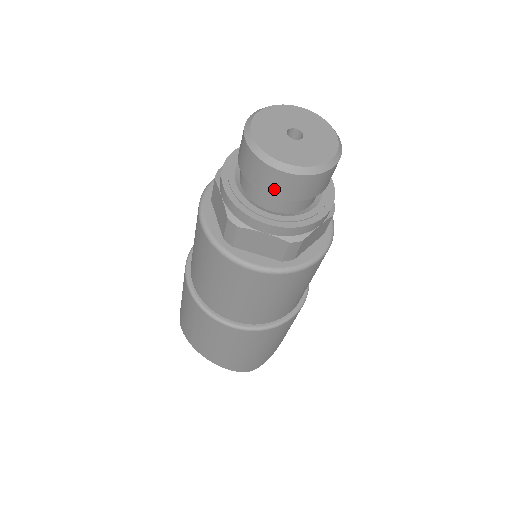
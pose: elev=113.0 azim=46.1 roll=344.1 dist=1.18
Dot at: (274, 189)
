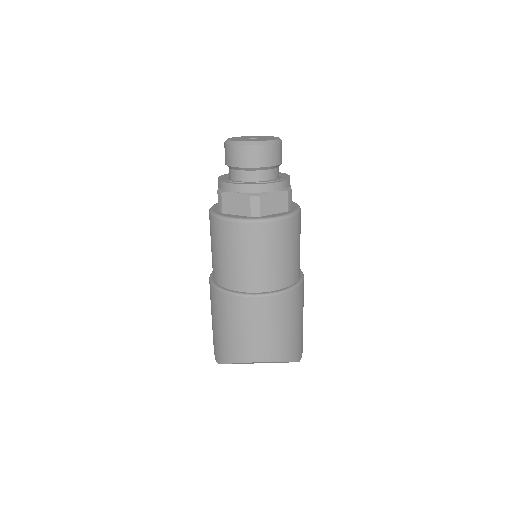
Dot at: (266, 160)
